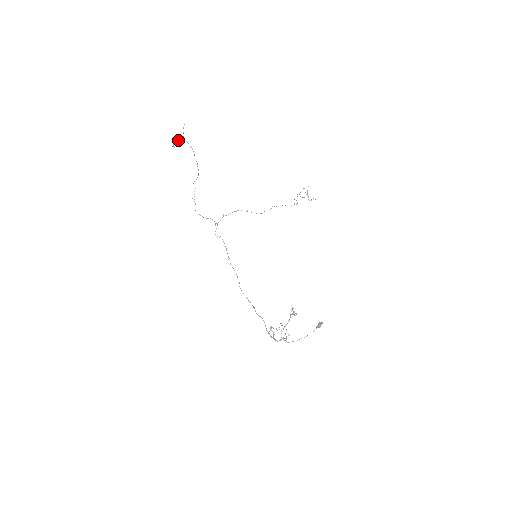
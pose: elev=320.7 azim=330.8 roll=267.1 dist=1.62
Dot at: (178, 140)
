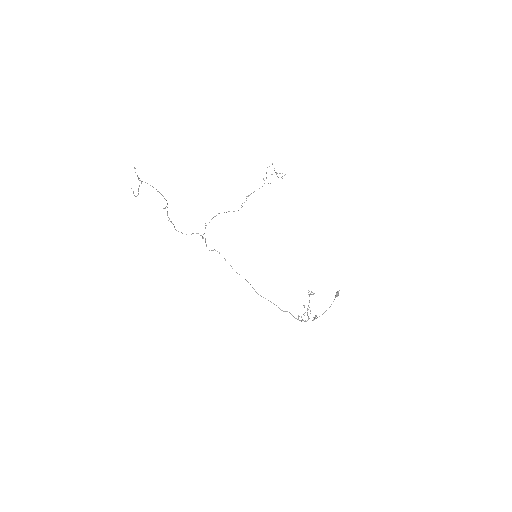
Dot at: (138, 189)
